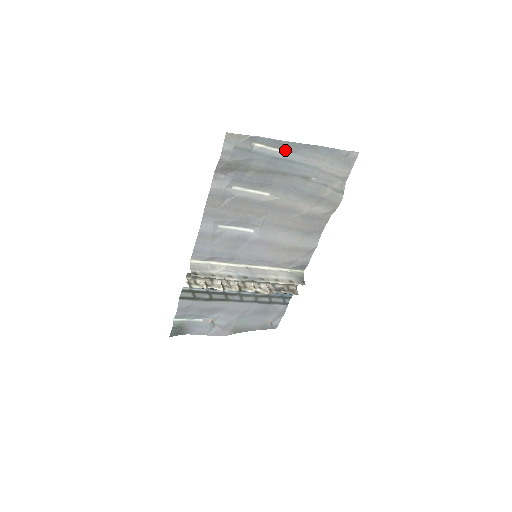
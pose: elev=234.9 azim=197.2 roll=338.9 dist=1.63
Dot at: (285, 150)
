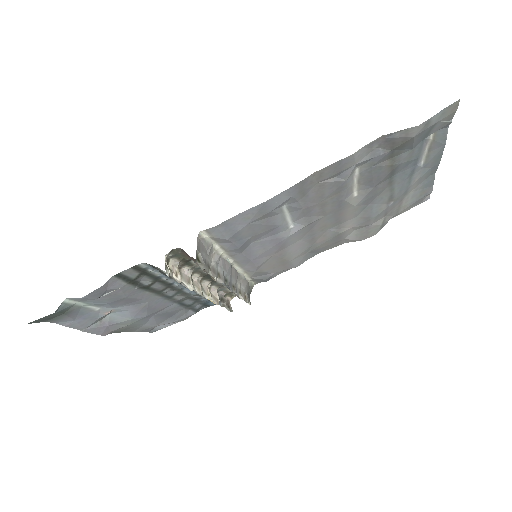
Dot at: (426, 158)
